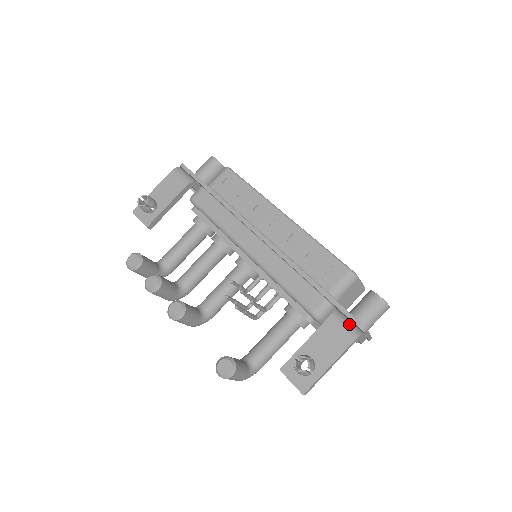
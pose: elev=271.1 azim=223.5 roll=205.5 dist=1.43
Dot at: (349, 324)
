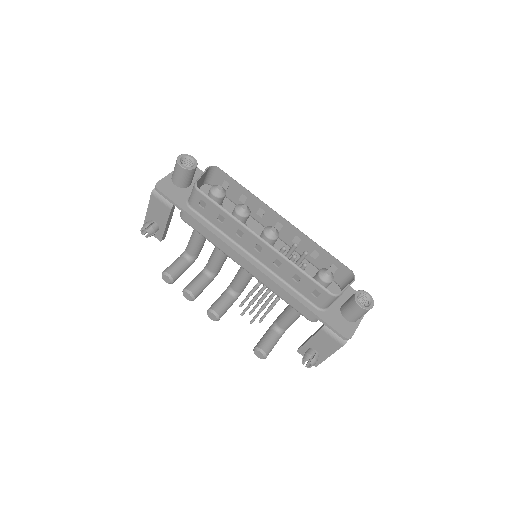
Dot at: (337, 335)
